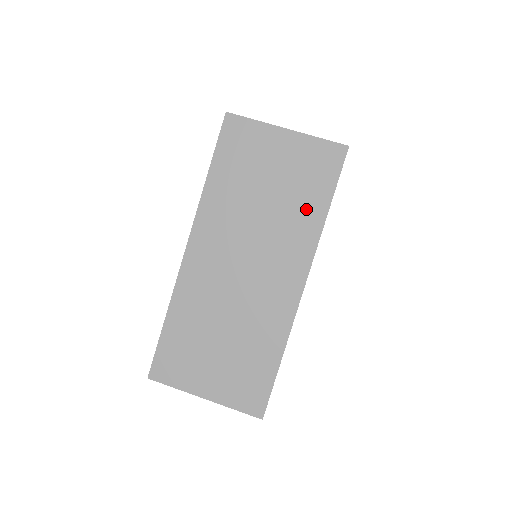
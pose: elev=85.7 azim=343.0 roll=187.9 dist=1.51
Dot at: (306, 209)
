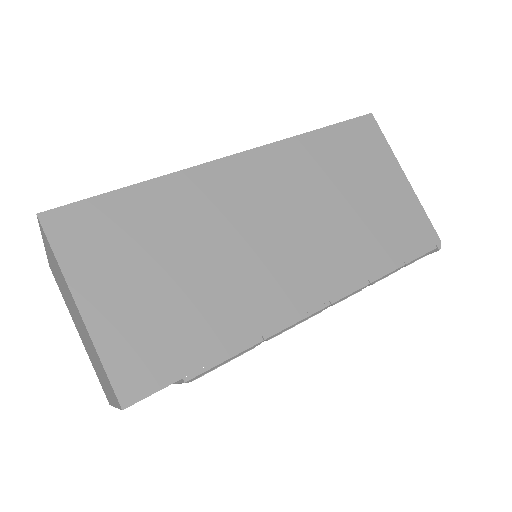
Dot at: occluded
